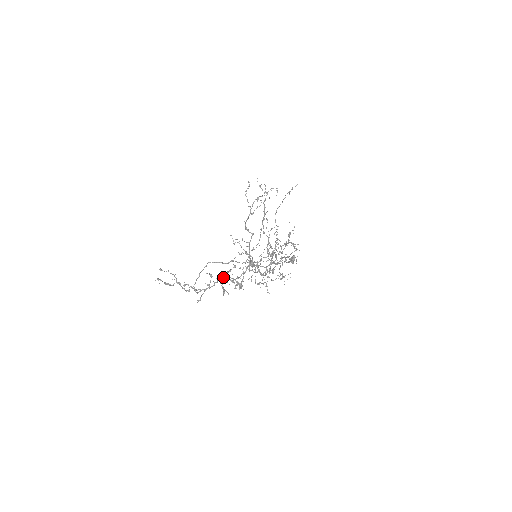
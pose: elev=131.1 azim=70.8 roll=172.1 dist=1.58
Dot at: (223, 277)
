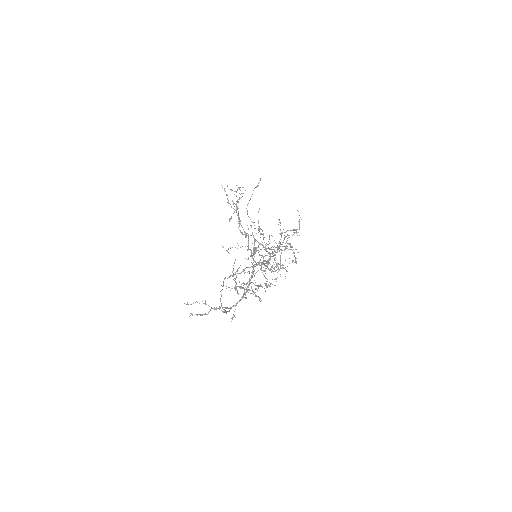
Dot at: occluded
